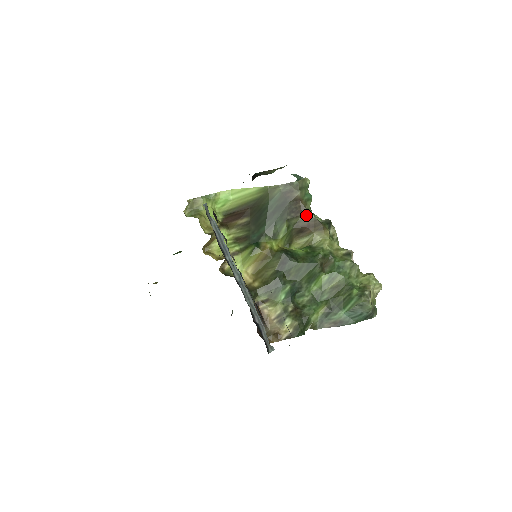
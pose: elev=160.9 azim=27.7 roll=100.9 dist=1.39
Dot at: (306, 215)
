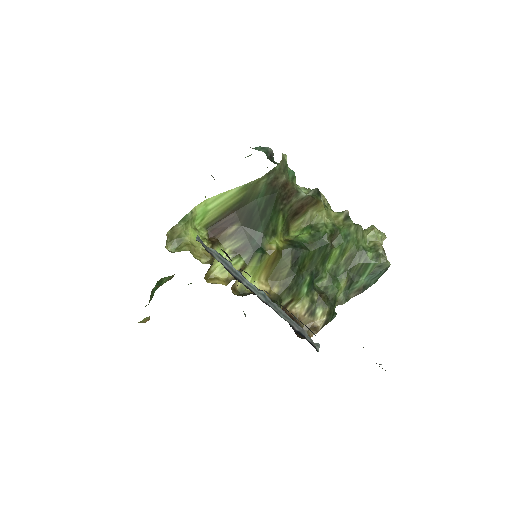
Dot at: (297, 196)
